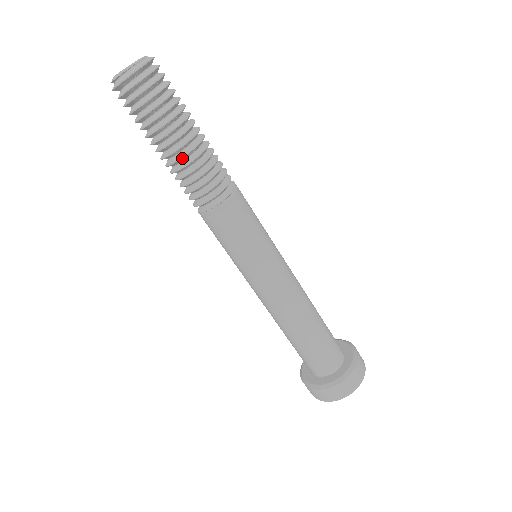
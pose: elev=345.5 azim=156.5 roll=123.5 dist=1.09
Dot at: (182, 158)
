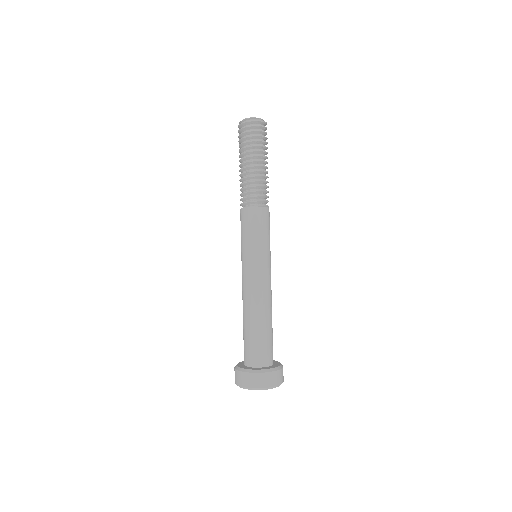
Dot at: (264, 172)
